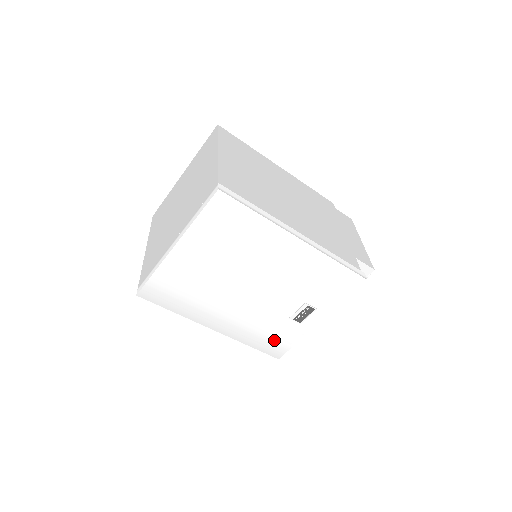
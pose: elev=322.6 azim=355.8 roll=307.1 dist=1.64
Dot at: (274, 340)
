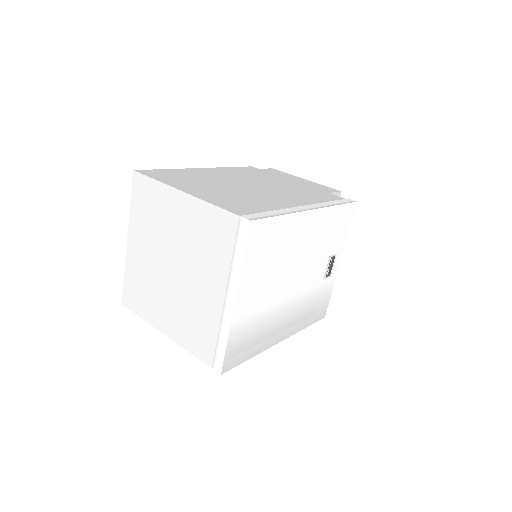
Dot at: (318, 306)
